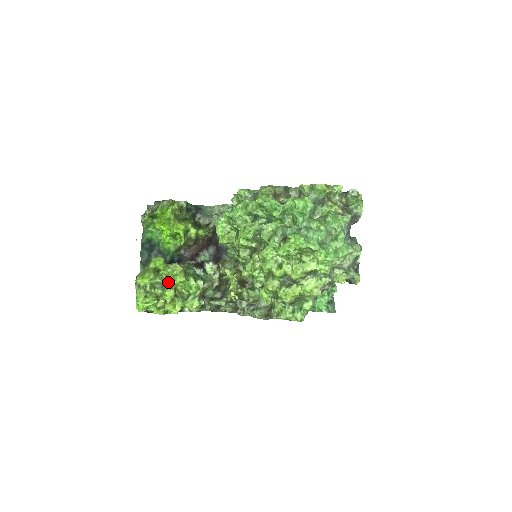
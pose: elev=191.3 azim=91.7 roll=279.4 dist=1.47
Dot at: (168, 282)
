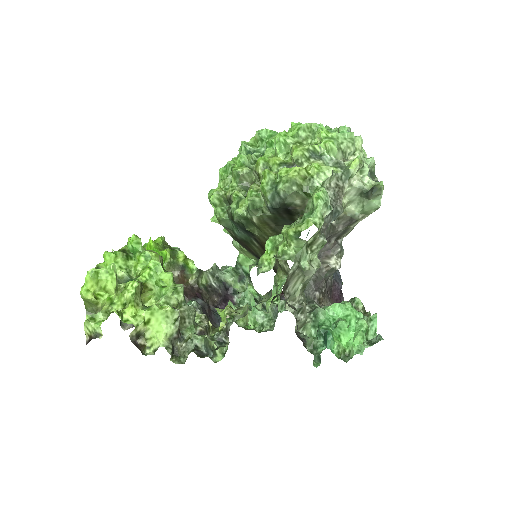
Dot at: (136, 277)
